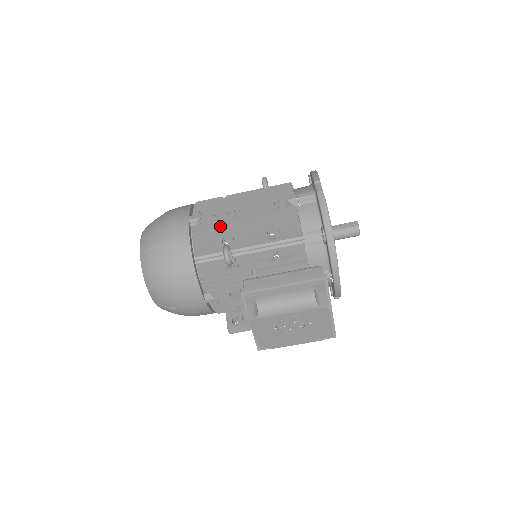
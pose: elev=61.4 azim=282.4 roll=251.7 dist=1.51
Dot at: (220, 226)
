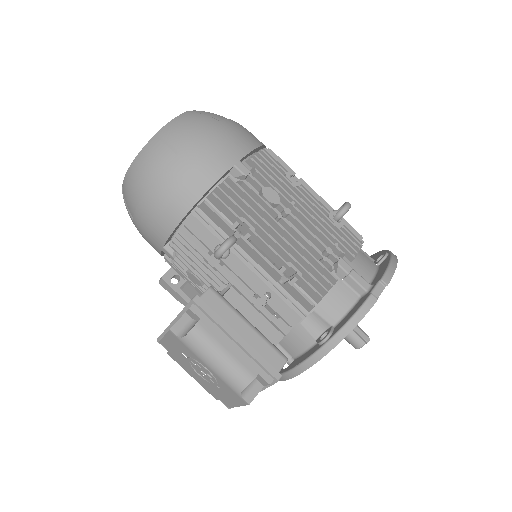
Dot at: (253, 210)
